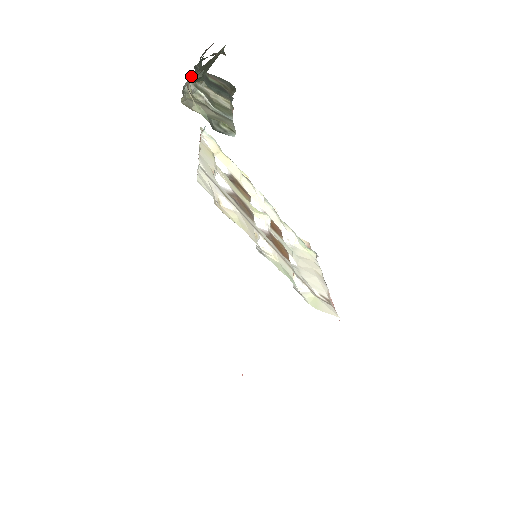
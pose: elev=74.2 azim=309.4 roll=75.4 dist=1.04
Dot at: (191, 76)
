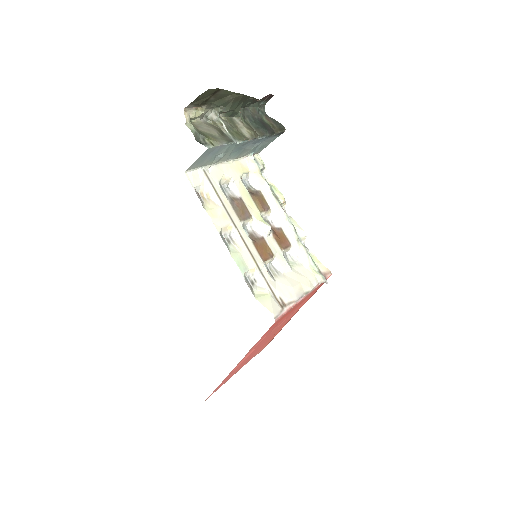
Dot at: (203, 107)
